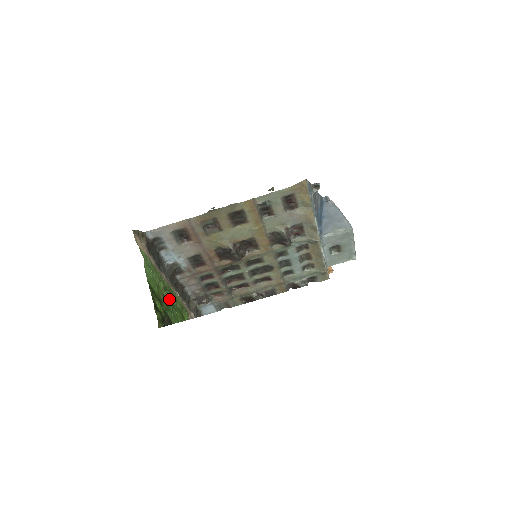
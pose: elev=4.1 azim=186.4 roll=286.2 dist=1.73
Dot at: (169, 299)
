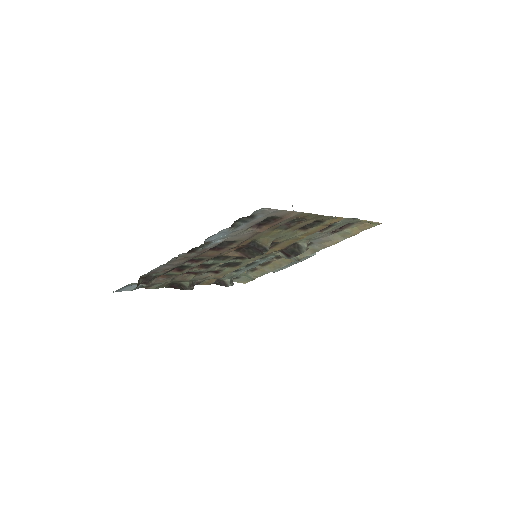
Dot at: occluded
